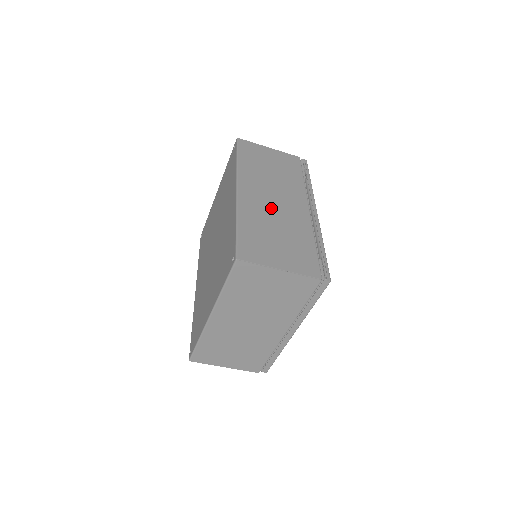
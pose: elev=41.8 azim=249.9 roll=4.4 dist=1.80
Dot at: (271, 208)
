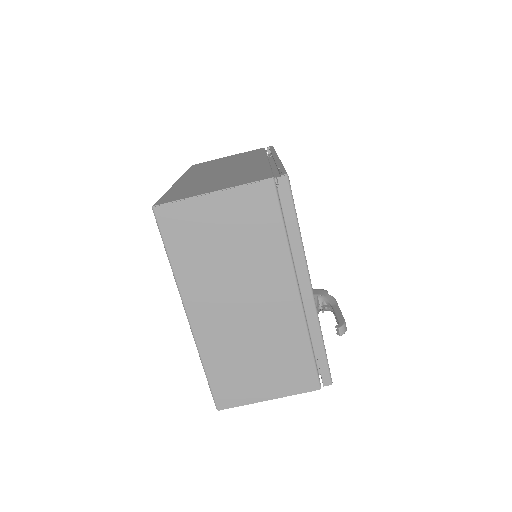
Dot at: (215, 174)
